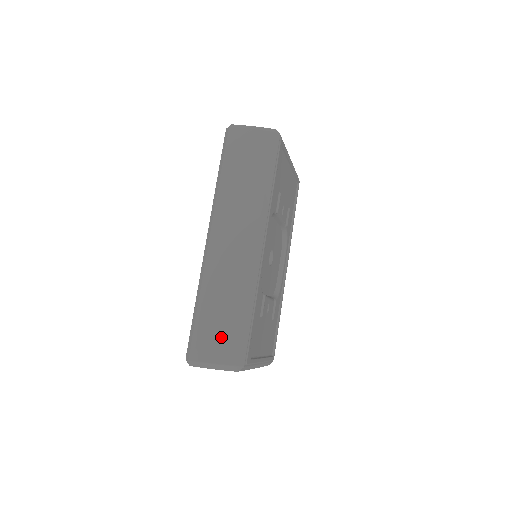
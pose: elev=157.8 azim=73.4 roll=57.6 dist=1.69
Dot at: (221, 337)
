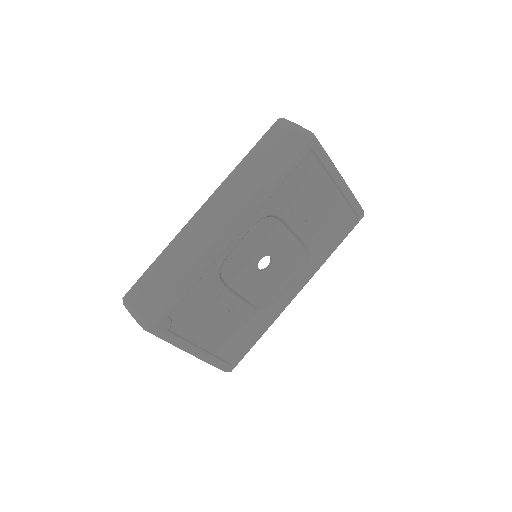
Dot at: (151, 292)
